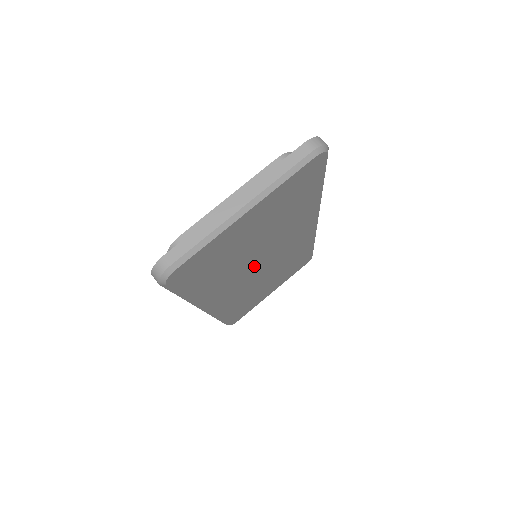
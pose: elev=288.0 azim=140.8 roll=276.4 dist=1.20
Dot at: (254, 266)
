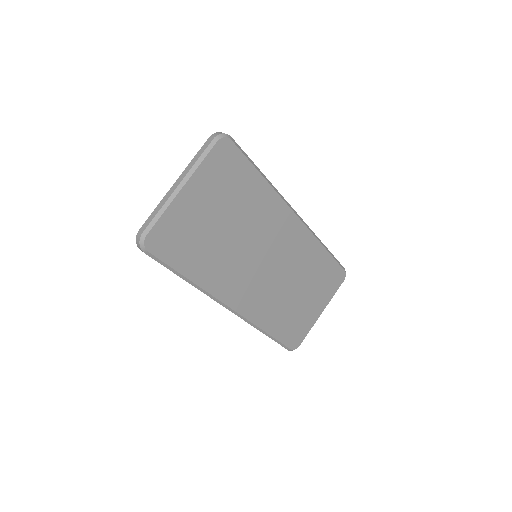
Dot at: (250, 259)
